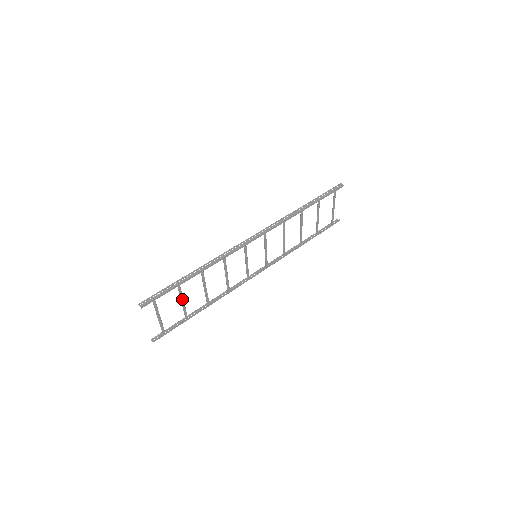
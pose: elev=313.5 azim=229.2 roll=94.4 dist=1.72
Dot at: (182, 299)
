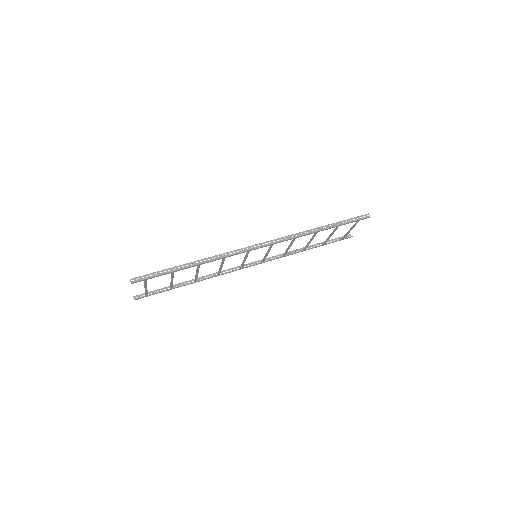
Dot at: (172, 279)
